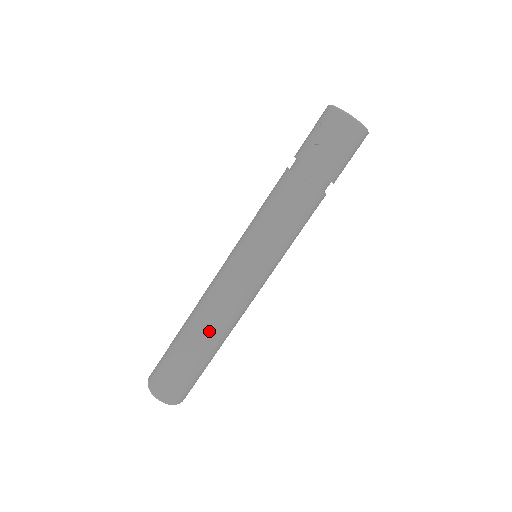
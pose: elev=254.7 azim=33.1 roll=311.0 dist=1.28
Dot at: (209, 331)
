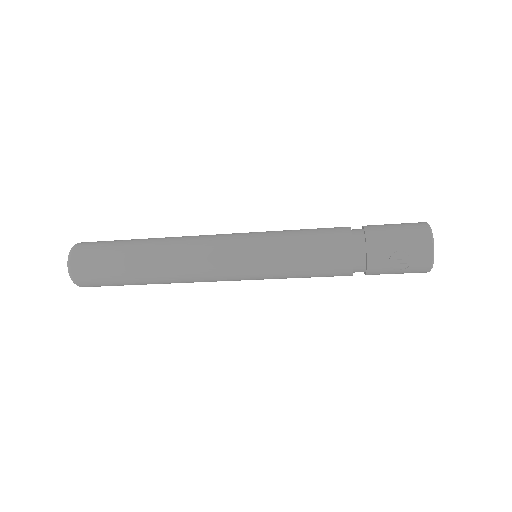
Dot at: (170, 283)
